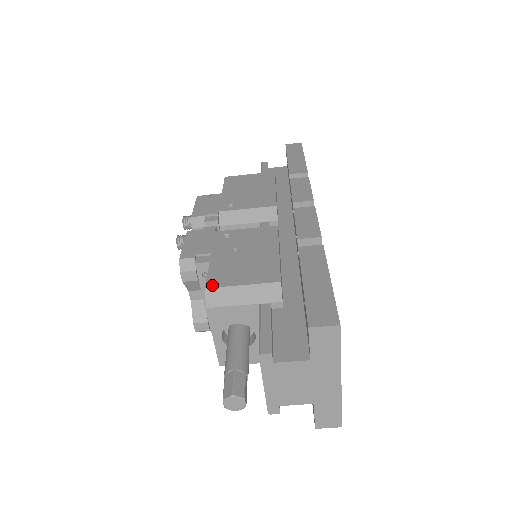
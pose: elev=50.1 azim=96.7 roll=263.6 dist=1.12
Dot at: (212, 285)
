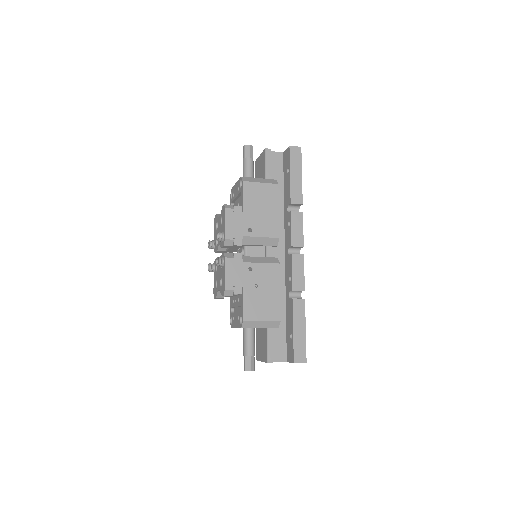
Dot at: (246, 319)
